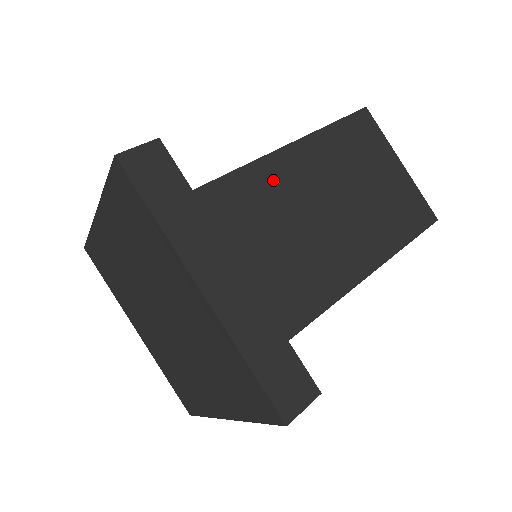
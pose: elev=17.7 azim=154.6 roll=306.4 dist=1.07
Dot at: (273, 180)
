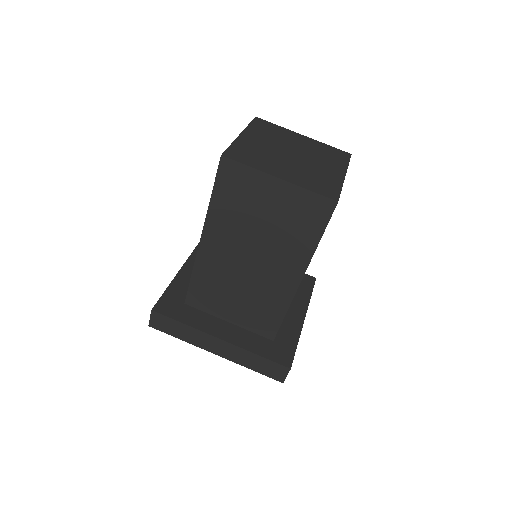
Dot at: (211, 264)
